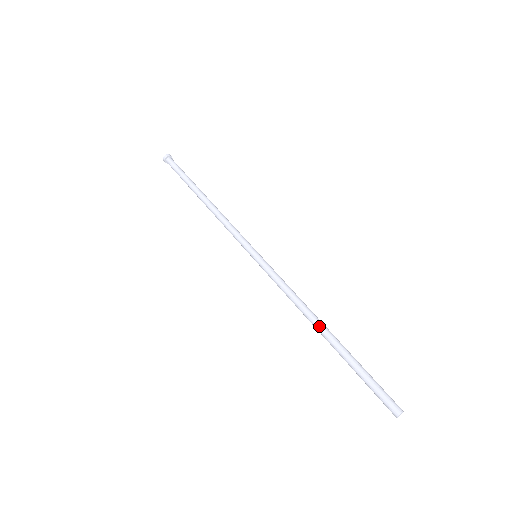
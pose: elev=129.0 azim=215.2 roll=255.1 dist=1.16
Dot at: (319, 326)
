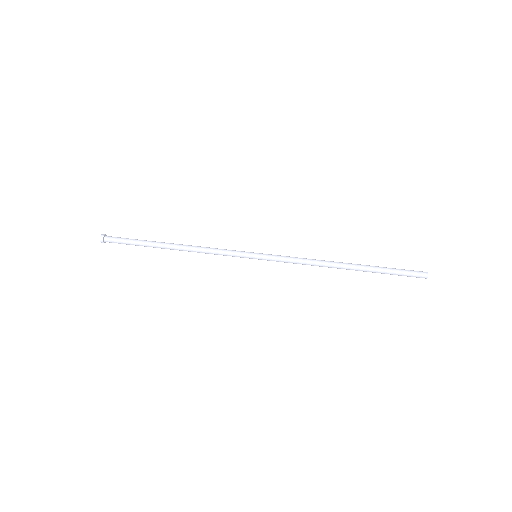
Dot at: (342, 263)
